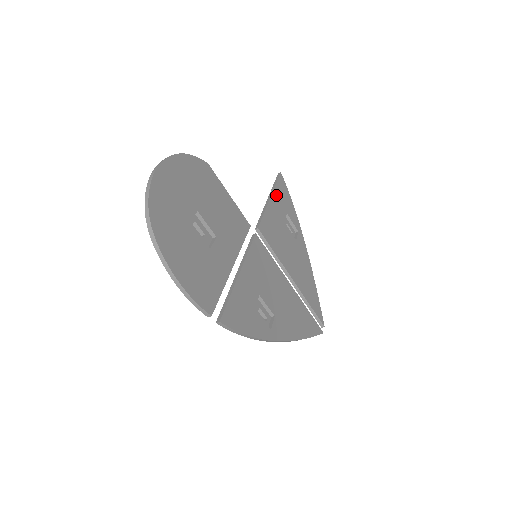
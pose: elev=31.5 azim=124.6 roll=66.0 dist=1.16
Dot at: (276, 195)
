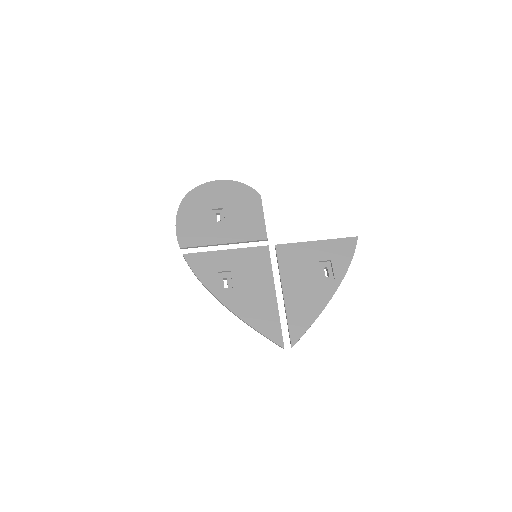
Dot at: (329, 244)
